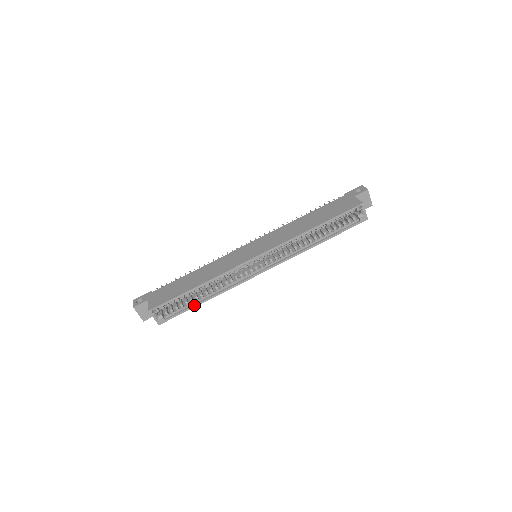
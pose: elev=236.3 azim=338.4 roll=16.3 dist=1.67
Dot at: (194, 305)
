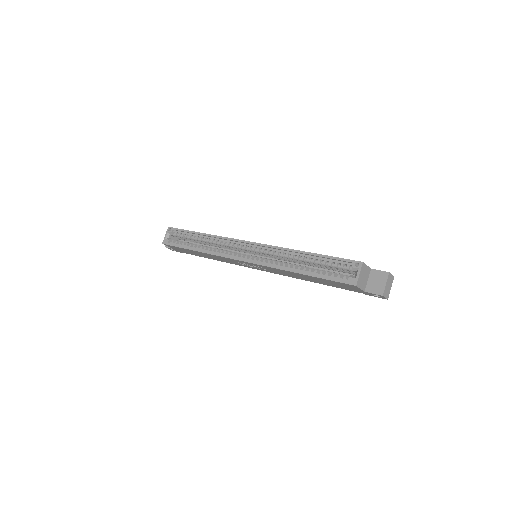
Dot at: (188, 247)
